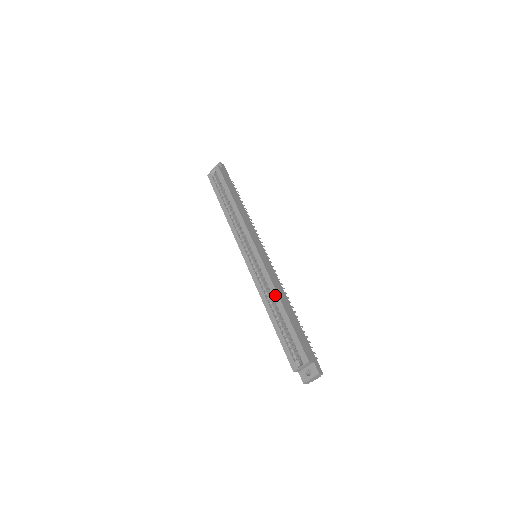
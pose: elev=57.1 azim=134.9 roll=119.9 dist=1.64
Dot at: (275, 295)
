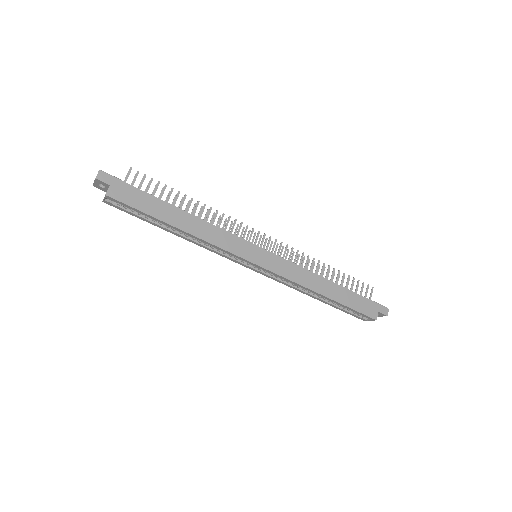
Dot at: occluded
